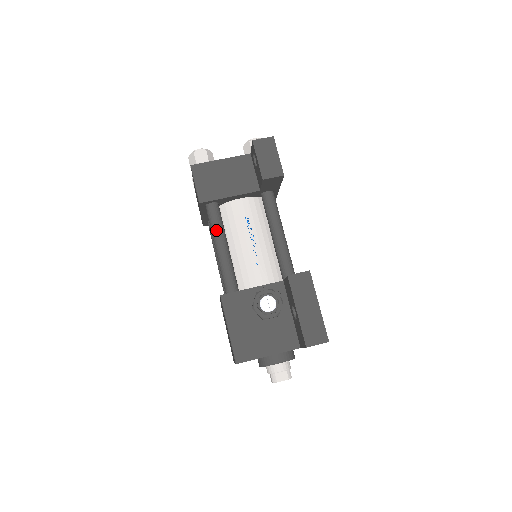
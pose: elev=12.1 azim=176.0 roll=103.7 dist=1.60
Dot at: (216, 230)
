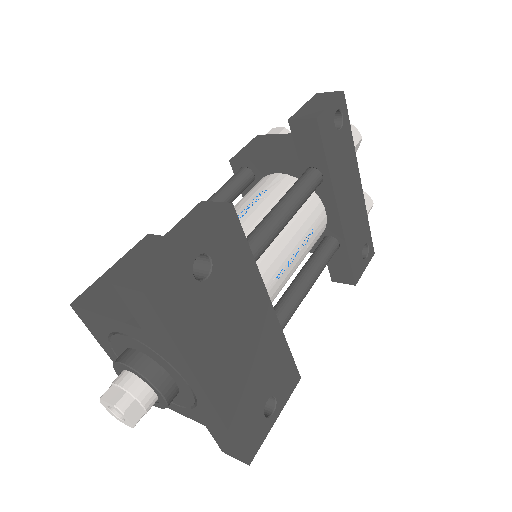
Dot at: (221, 188)
